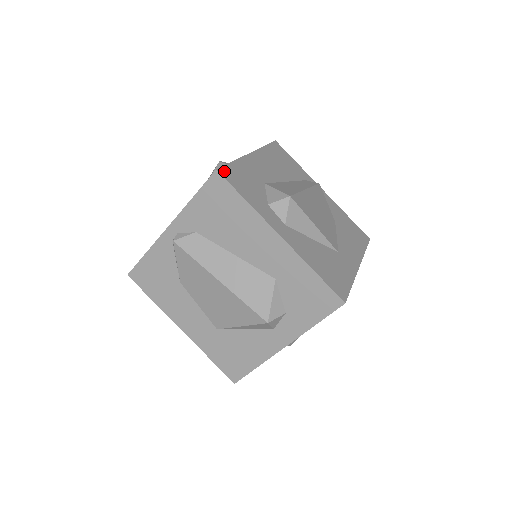
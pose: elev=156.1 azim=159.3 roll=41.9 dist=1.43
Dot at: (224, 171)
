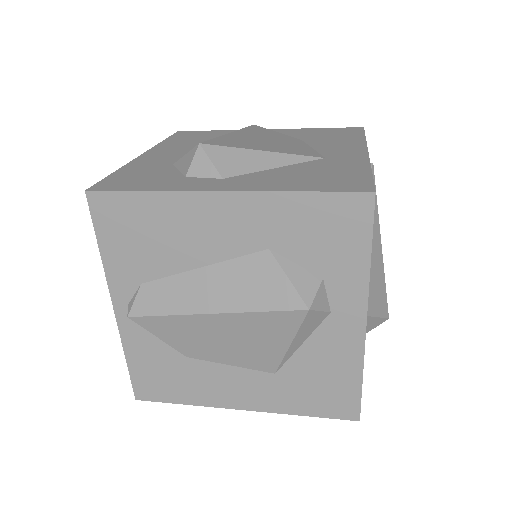
Dot at: (99, 186)
